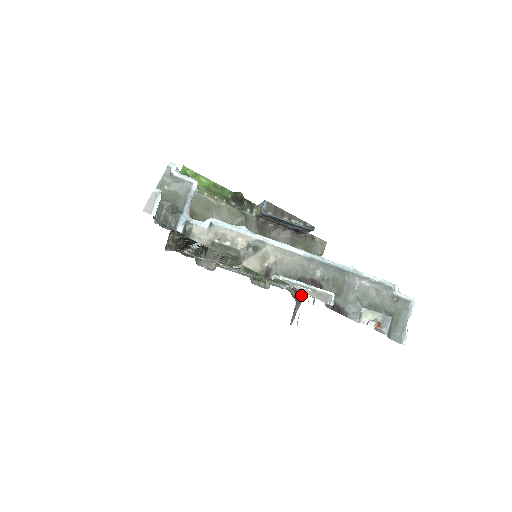
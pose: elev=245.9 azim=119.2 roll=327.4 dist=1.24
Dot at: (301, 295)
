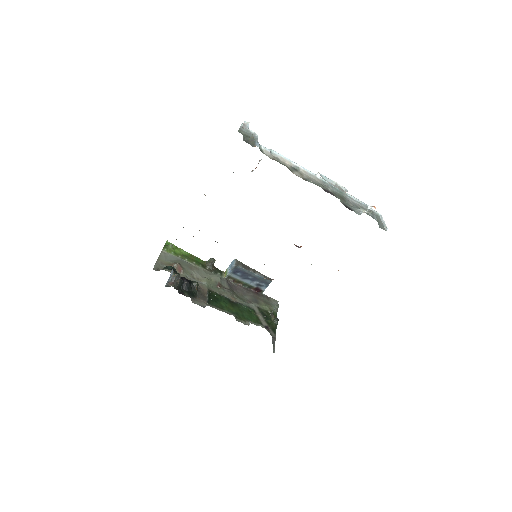
Dot at: (273, 333)
